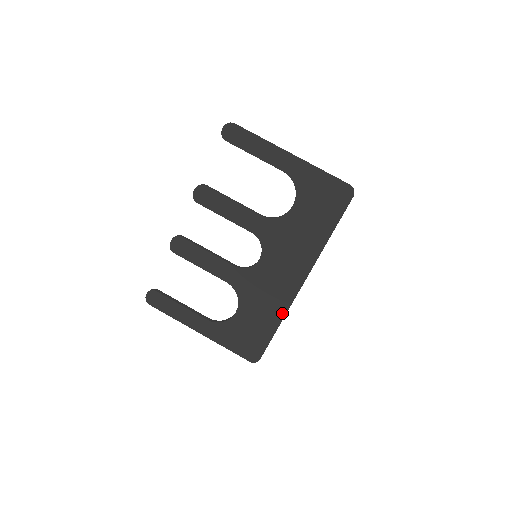
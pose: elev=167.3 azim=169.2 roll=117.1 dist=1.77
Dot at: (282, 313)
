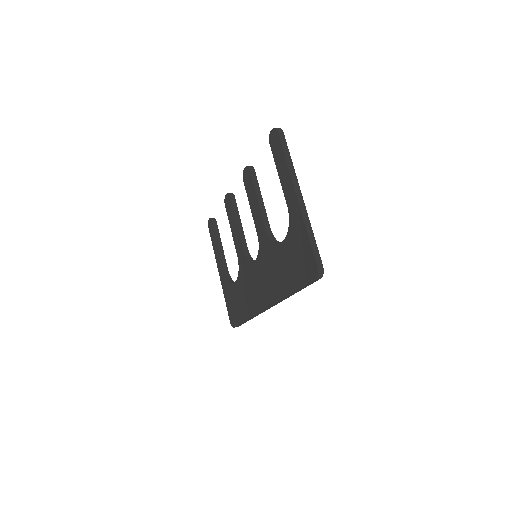
Dot at: (251, 313)
